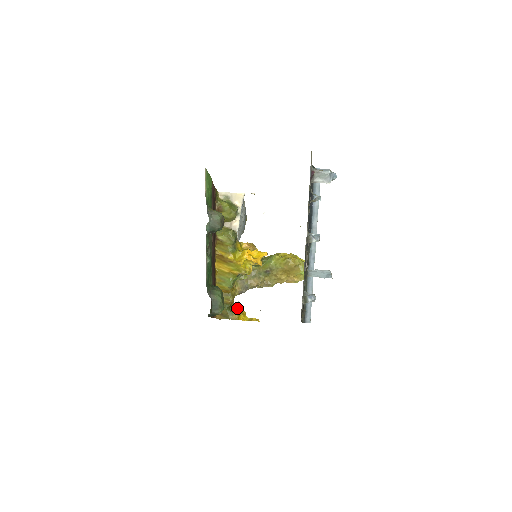
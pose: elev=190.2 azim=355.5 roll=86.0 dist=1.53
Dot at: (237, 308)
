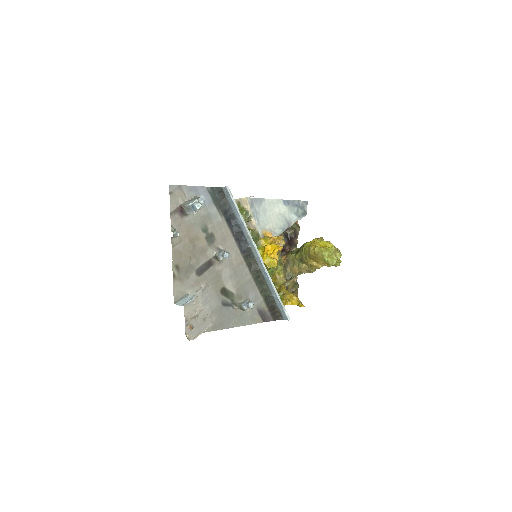
Dot at: (286, 294)
